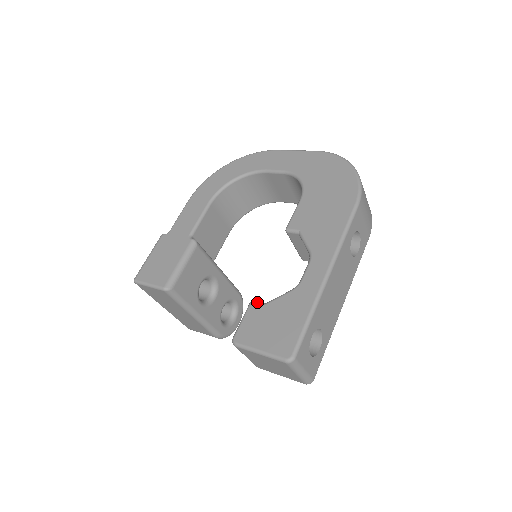
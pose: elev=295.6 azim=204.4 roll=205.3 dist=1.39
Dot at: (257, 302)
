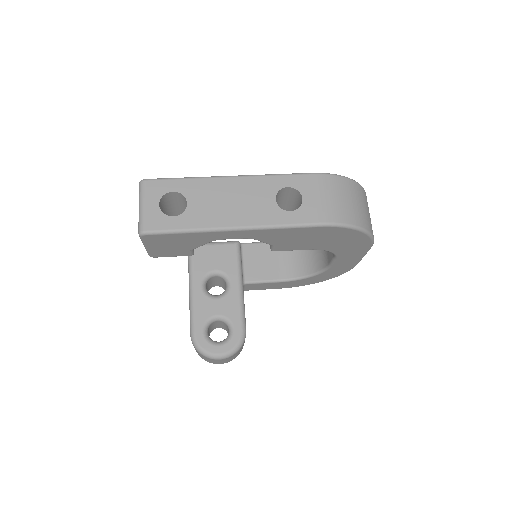
Dot at: occluded
